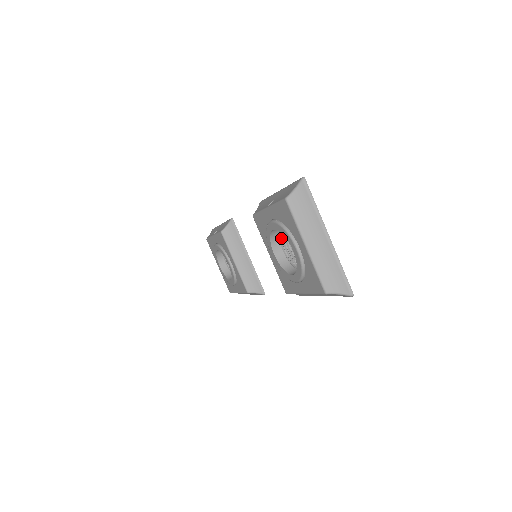
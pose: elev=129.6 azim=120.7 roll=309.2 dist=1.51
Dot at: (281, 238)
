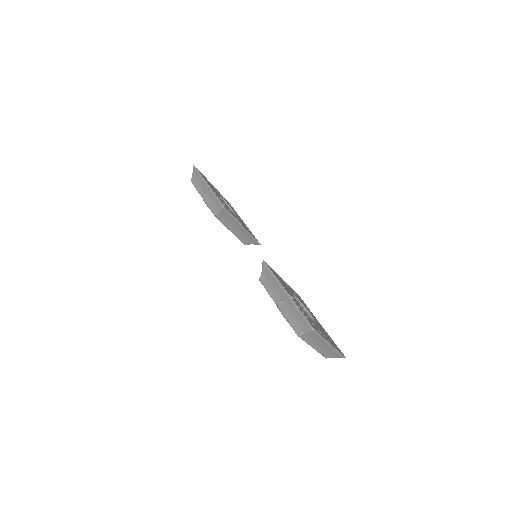
Dot at: occluded
